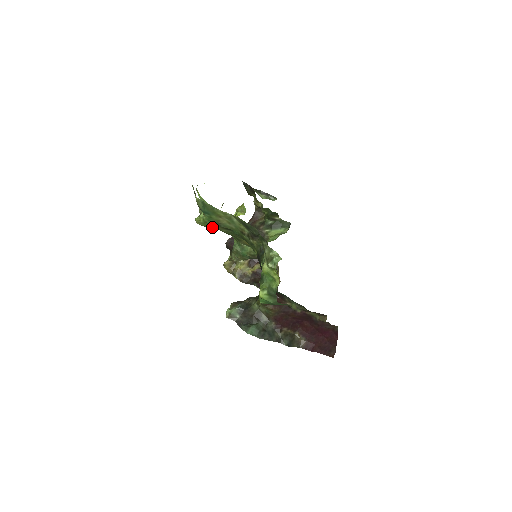
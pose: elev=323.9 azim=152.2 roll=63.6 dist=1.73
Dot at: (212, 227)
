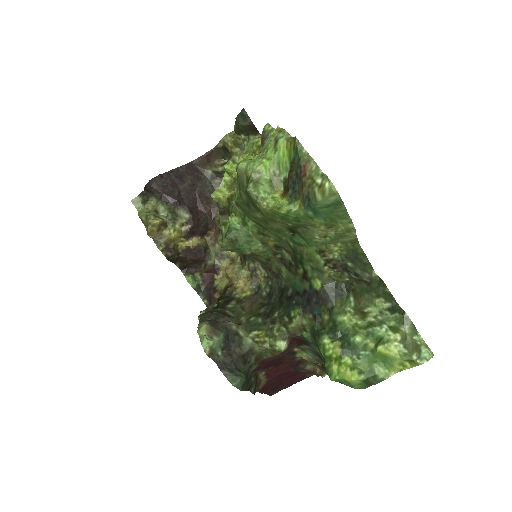
Dot at: (275, 219)
